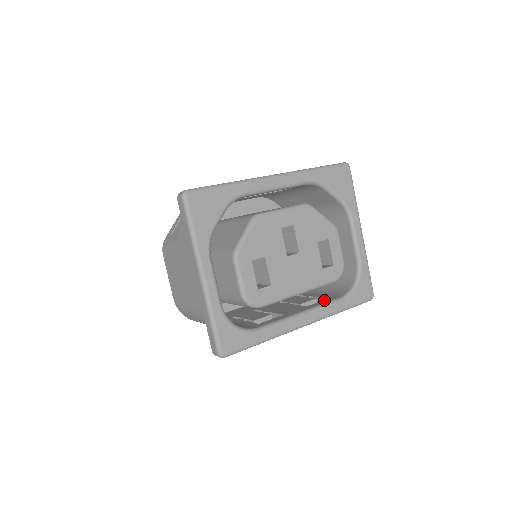
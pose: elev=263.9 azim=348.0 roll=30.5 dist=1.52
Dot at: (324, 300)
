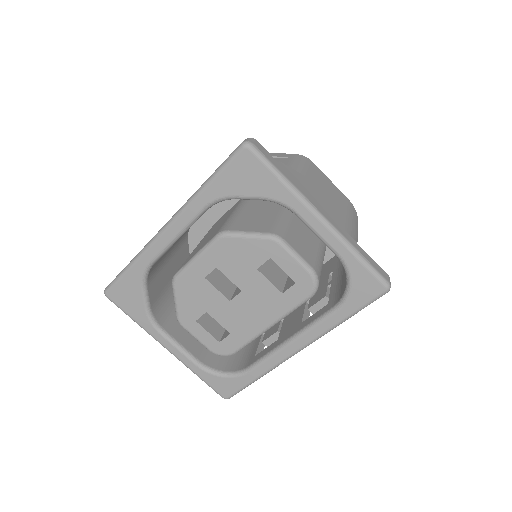
Dot at: (320, 310)
